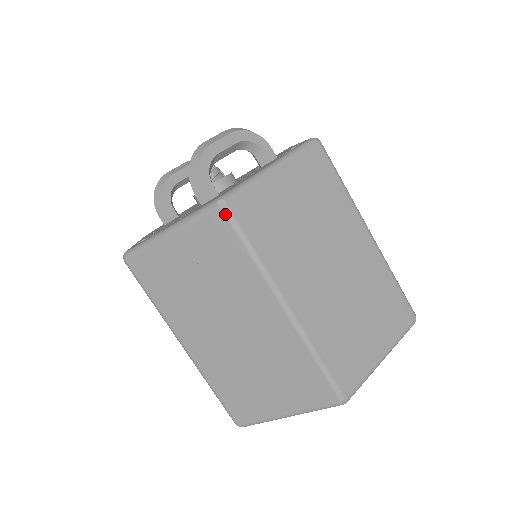
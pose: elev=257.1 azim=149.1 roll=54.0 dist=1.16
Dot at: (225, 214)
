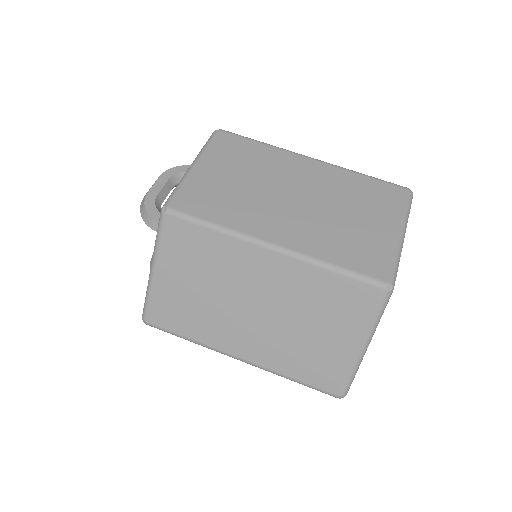
Dot at: (172, 215)
